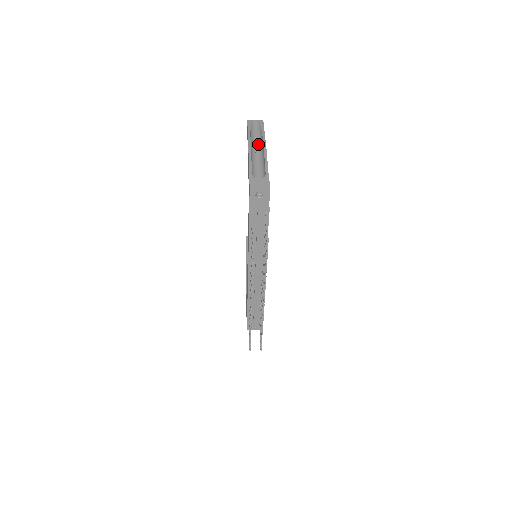
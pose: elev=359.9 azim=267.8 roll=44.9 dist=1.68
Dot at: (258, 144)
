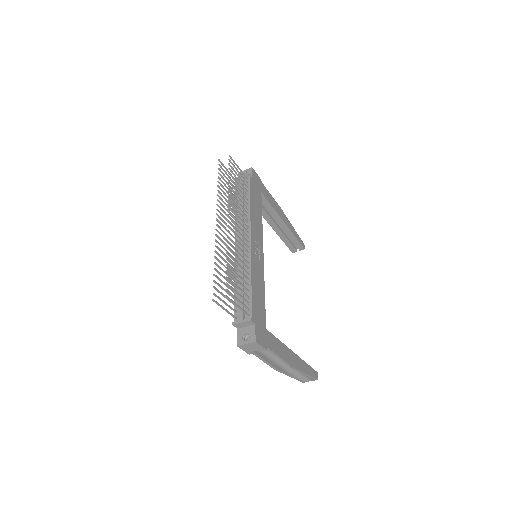
Dot at: occluded
